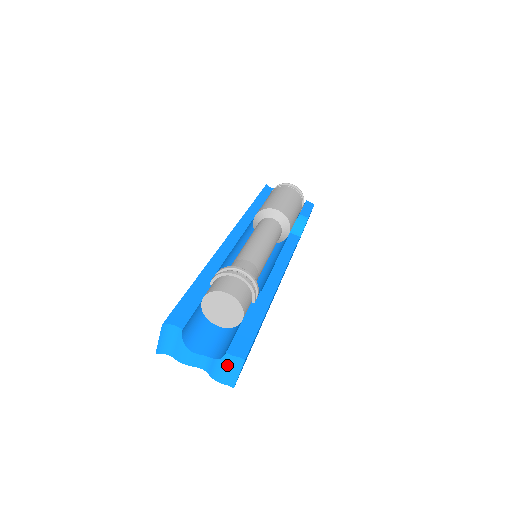
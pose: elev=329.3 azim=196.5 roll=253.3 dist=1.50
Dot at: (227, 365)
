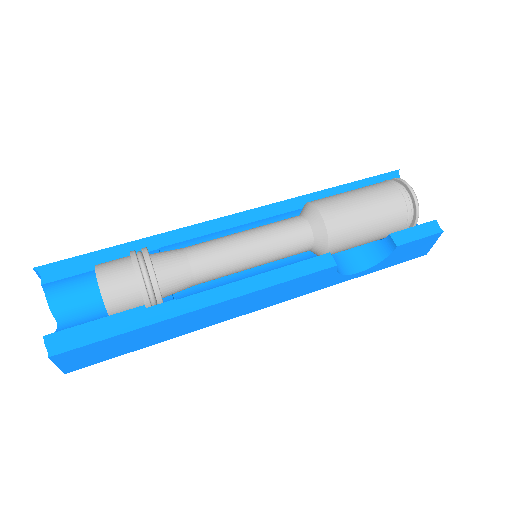
Dot at: occluded
